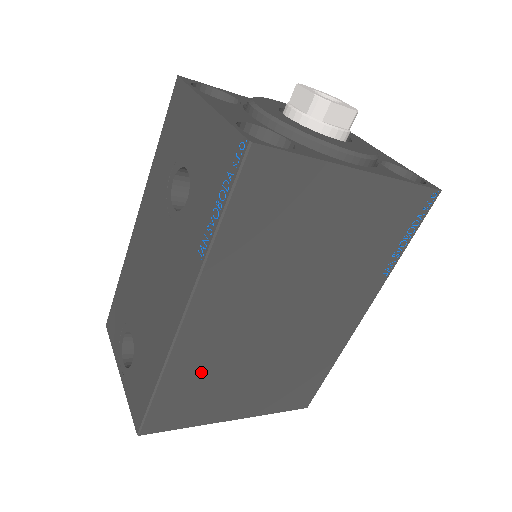
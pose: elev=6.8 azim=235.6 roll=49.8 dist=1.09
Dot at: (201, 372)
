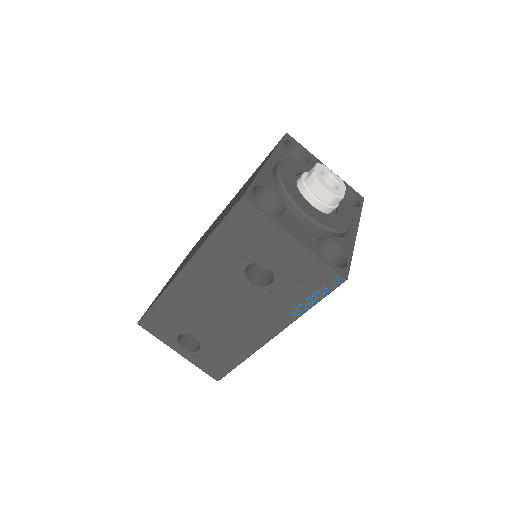
Dot at: occluded
